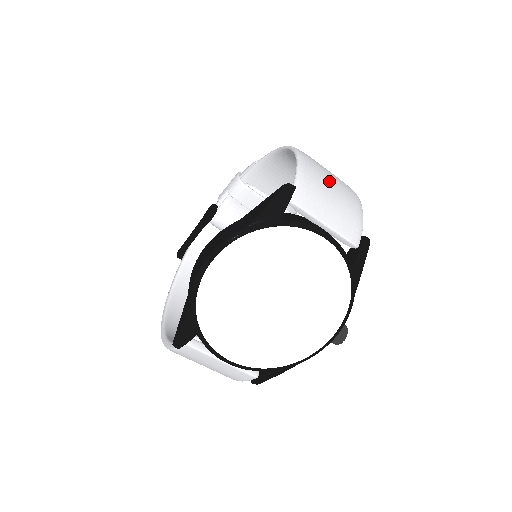
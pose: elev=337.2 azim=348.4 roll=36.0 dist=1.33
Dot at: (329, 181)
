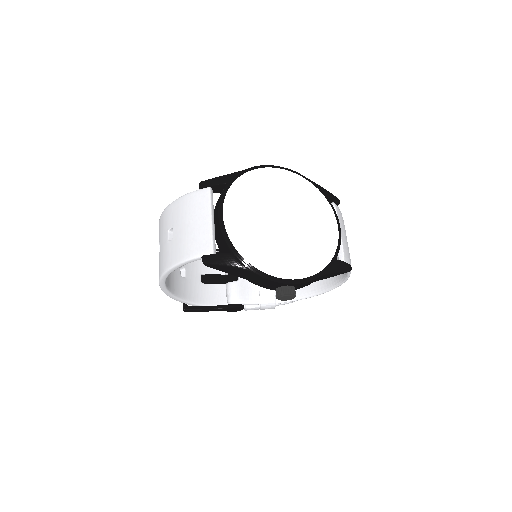
Dot at: occluded
